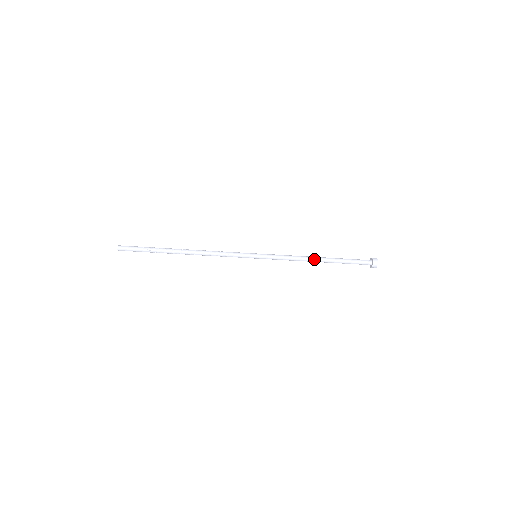
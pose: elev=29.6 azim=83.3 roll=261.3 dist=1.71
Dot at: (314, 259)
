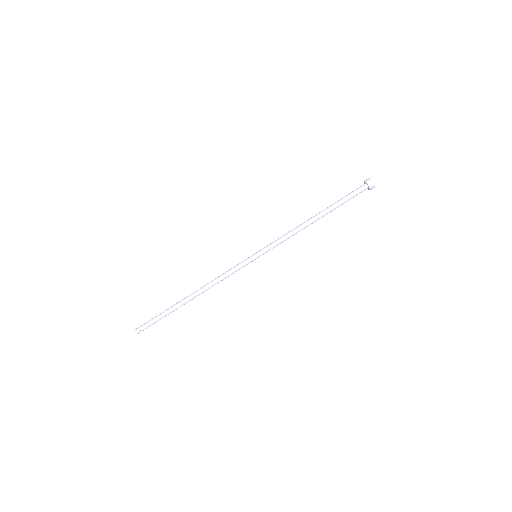
Dot at: (309, 220)
